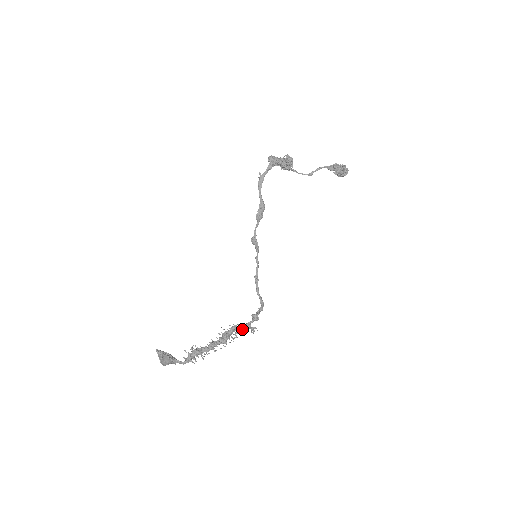
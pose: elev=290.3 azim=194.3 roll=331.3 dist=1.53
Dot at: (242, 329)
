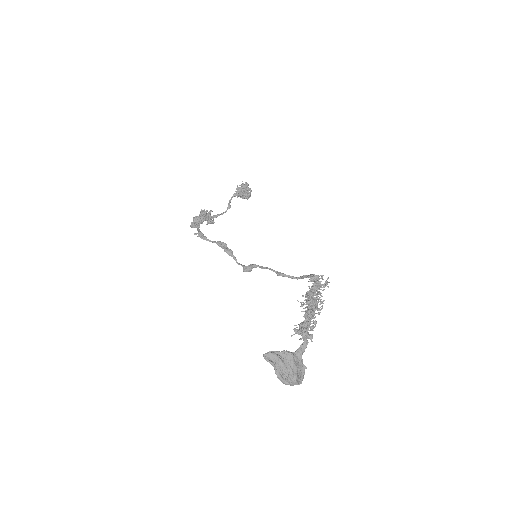
Dot at: occluded
